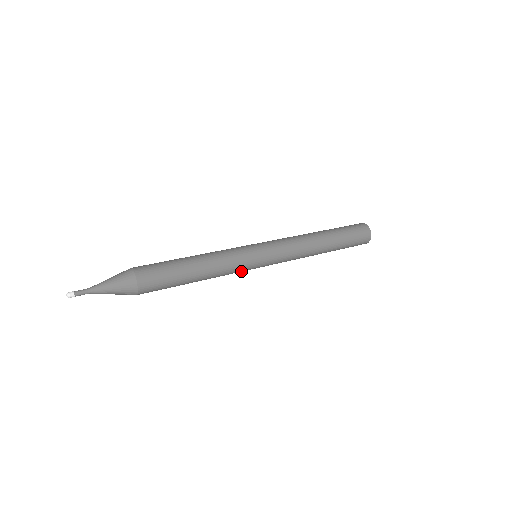
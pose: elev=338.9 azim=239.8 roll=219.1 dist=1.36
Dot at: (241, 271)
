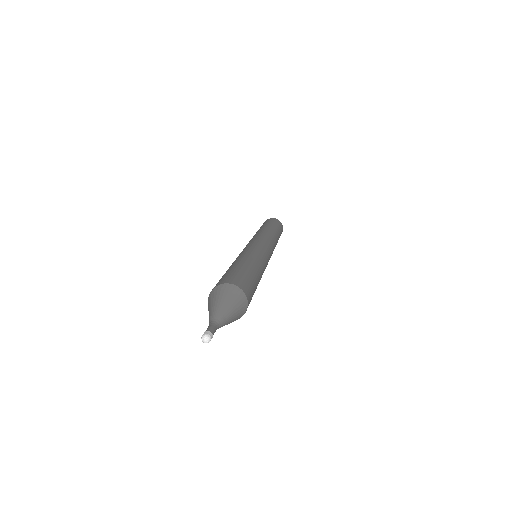
Dot at: occluded
